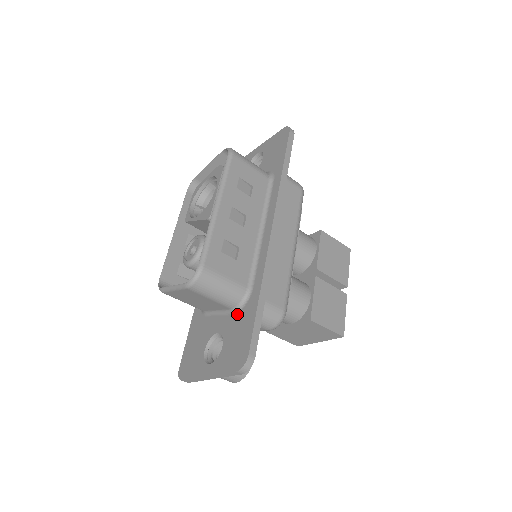
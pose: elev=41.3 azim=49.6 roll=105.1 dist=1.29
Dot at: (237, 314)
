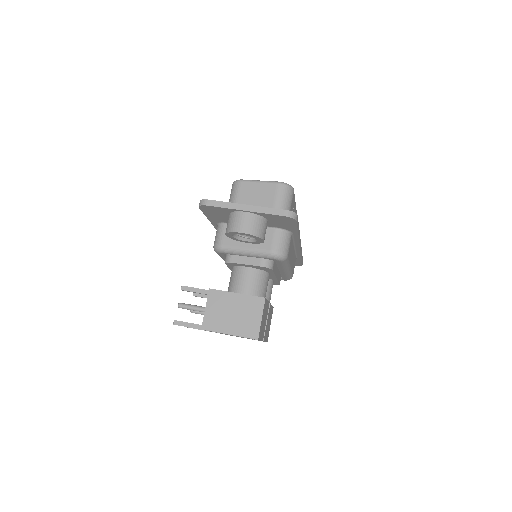
Dot at: occluded
